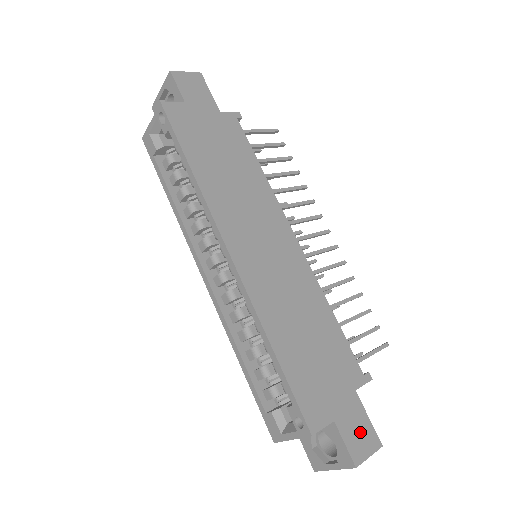
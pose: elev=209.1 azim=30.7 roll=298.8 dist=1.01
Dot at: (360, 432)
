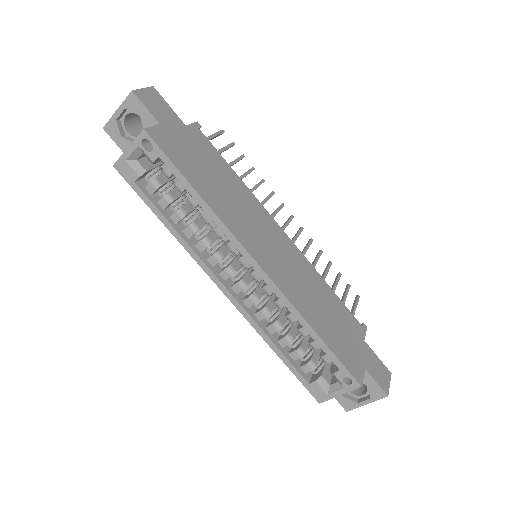
Dot at: (379, 370)
